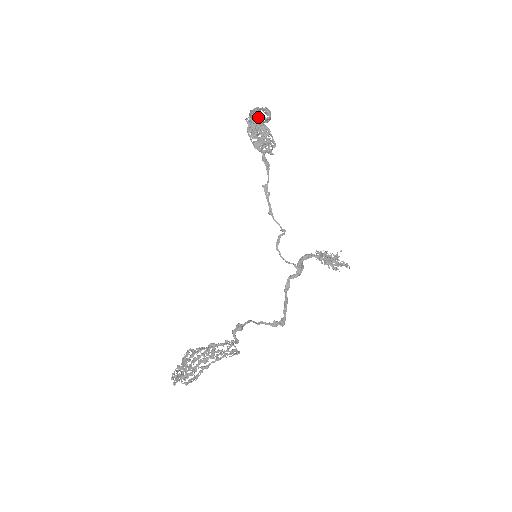
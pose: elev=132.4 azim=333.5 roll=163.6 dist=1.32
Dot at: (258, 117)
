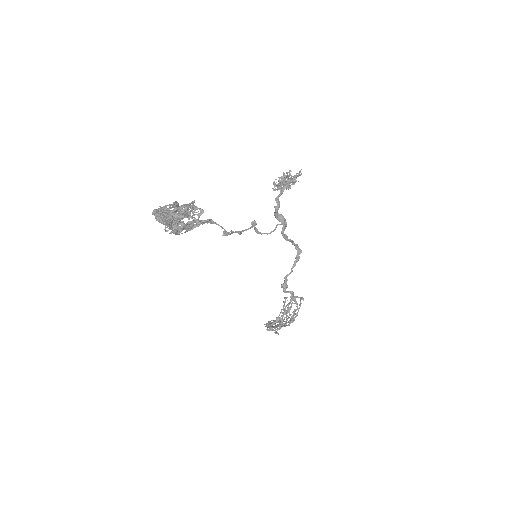
Dot at: (170, 217)
